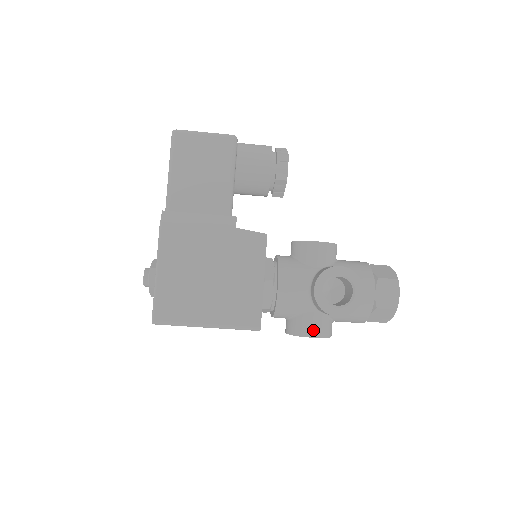
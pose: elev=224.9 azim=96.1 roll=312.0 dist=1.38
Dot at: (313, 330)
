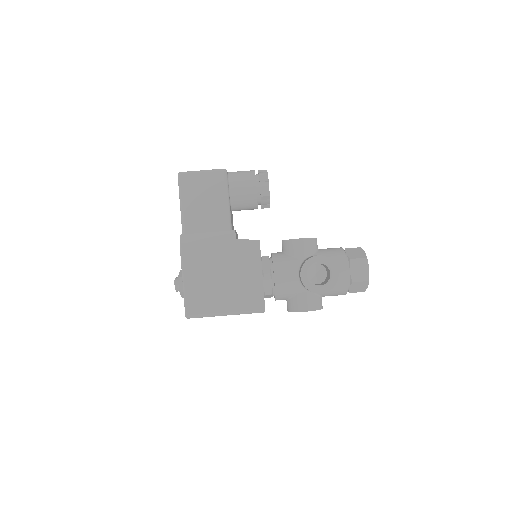
Dot at: (306, 306)
